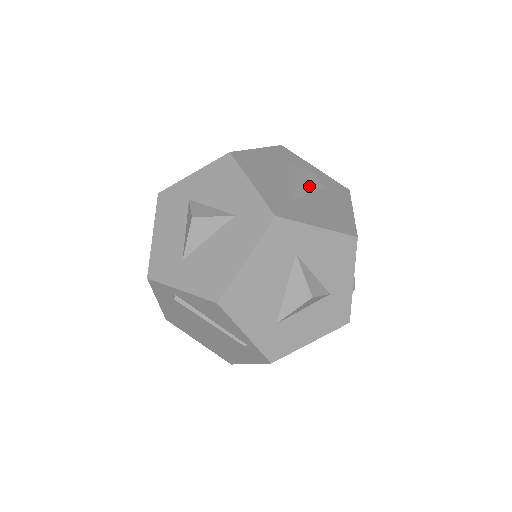
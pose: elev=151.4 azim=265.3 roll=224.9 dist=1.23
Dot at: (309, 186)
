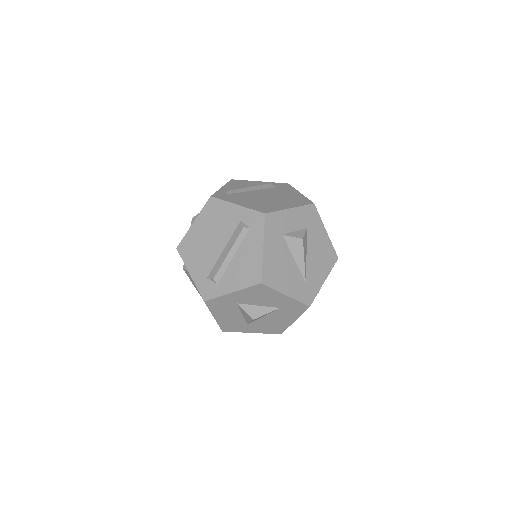
Dot at: (305, 250)
